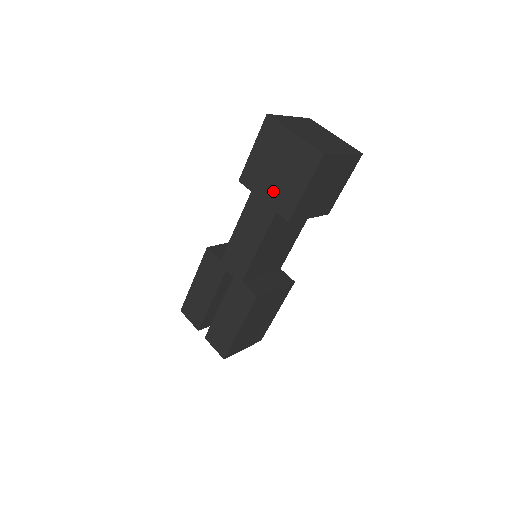
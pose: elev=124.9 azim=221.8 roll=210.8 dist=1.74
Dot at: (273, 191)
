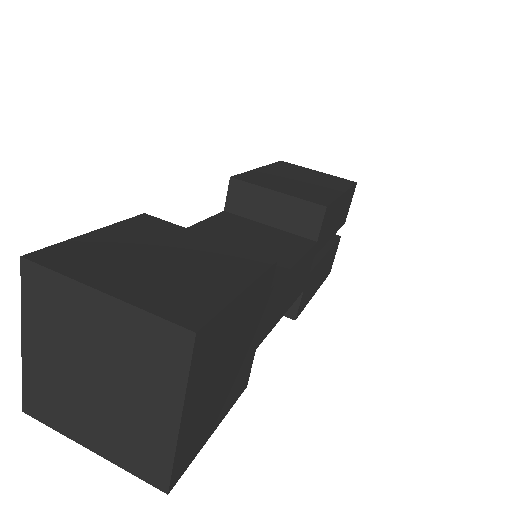
Dot at: occluded
